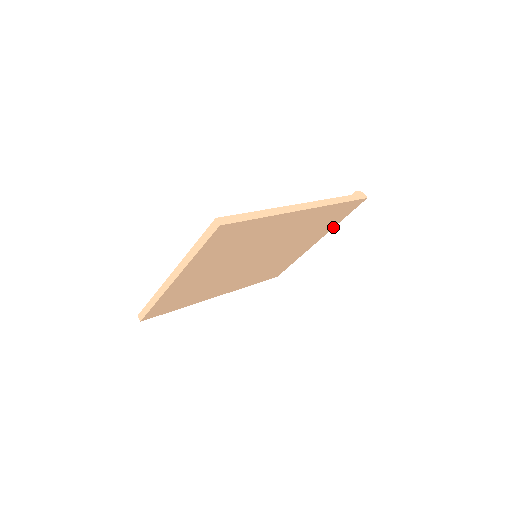
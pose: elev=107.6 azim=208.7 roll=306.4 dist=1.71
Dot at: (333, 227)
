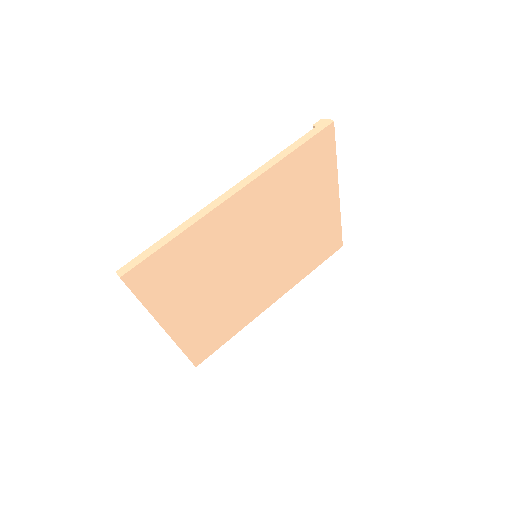
Dot at: (336, 171)
